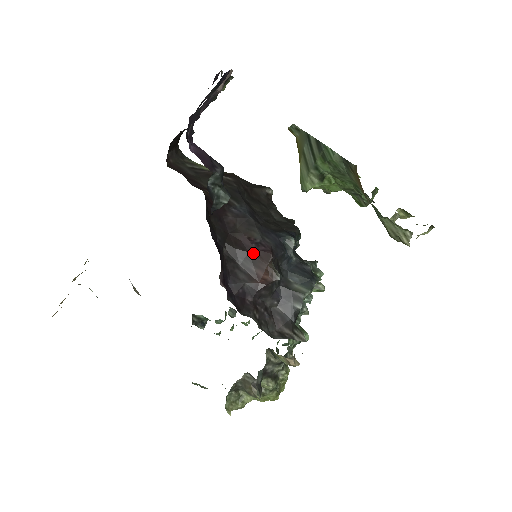
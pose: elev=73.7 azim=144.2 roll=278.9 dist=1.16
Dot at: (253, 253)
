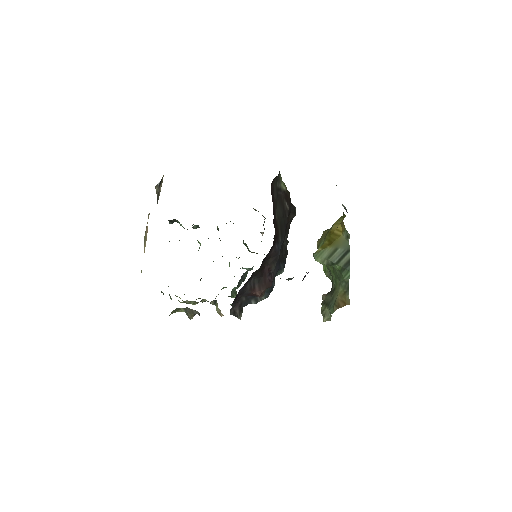
Dot at: (264, 279)
